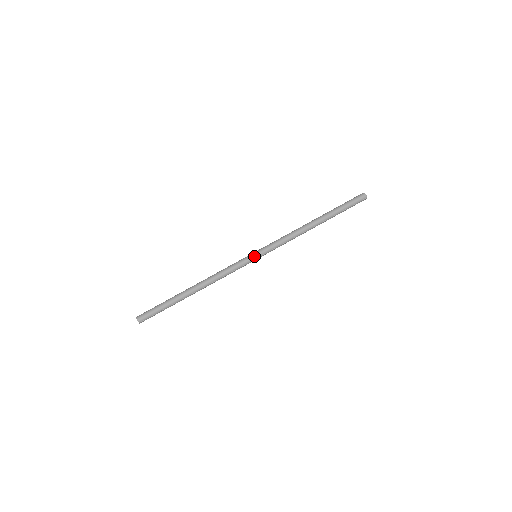
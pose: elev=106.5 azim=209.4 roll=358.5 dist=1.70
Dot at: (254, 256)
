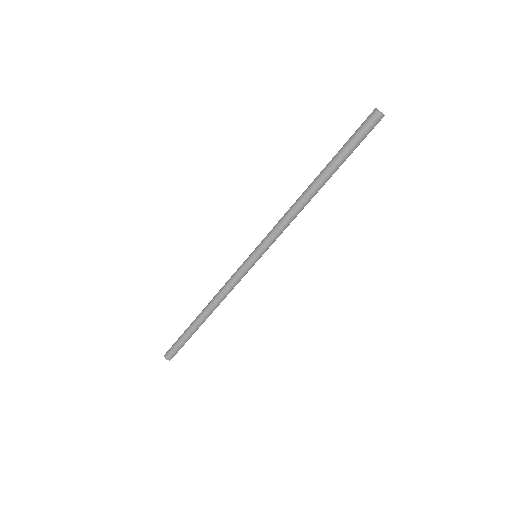
Dot at: (251, 257)
